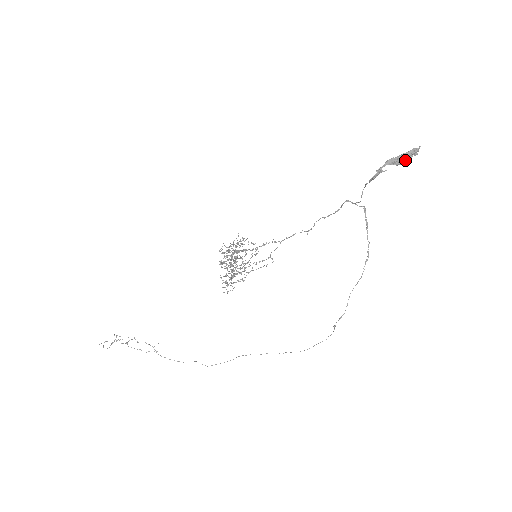
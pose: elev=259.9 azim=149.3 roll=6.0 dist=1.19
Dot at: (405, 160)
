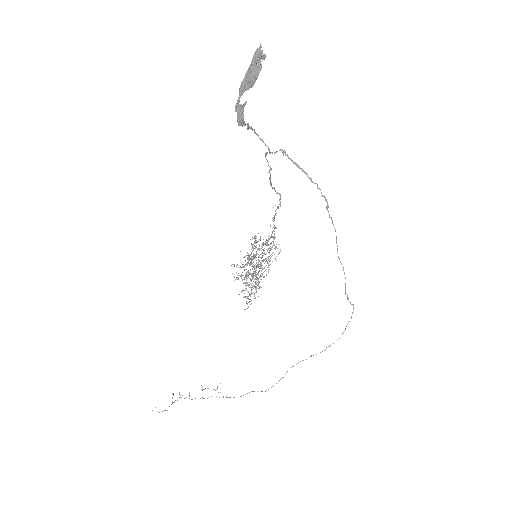
Dot at: (254, 74)
